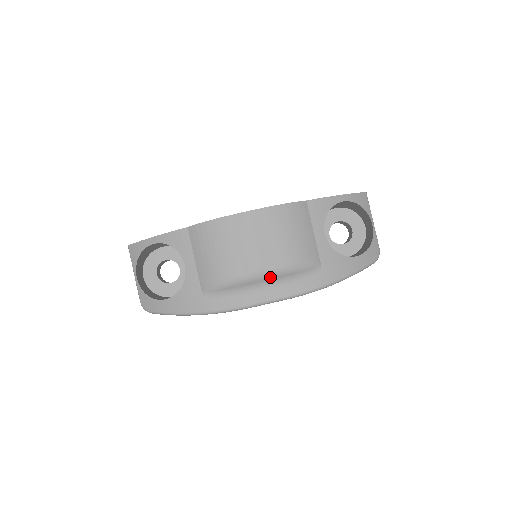
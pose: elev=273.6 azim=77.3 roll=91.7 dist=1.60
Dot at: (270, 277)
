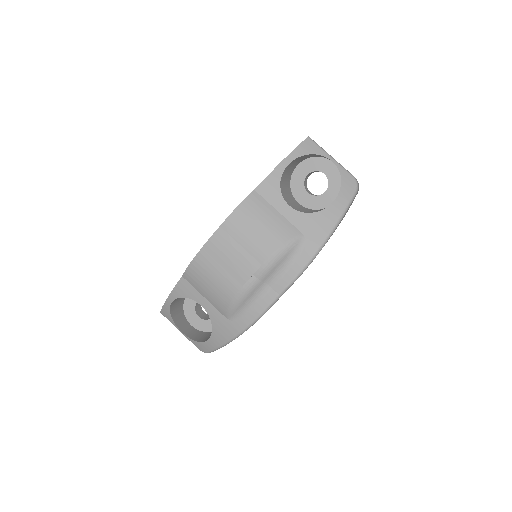
Dot at: (266, 275)
